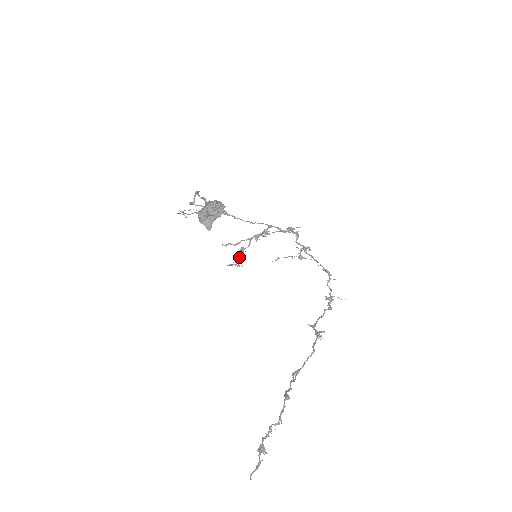
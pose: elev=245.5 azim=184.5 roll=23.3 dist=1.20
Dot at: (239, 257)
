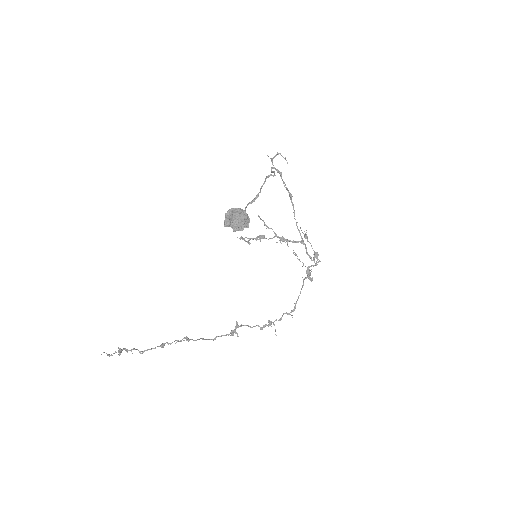
Dot at: occluded
